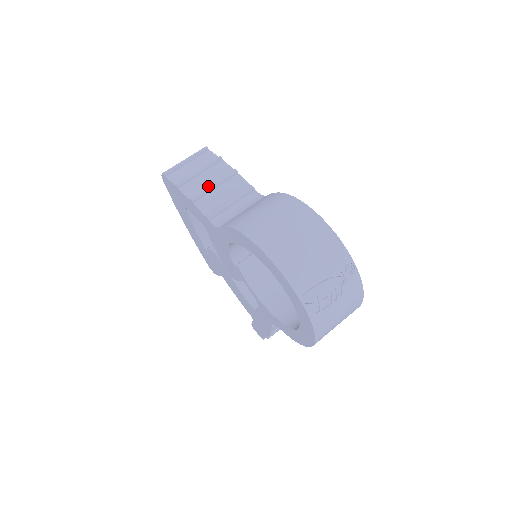
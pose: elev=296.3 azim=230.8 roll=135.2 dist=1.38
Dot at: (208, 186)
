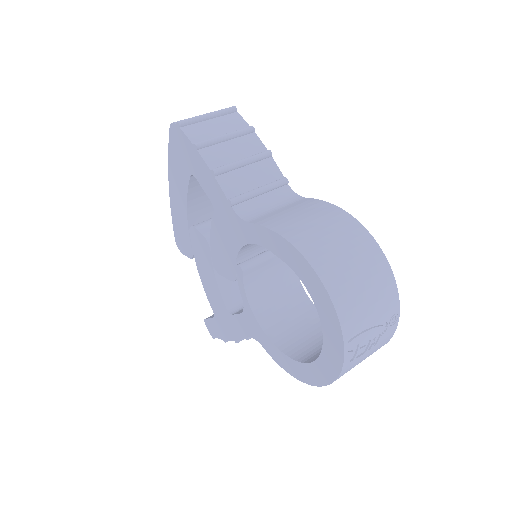
Dot at: (236, 161)
